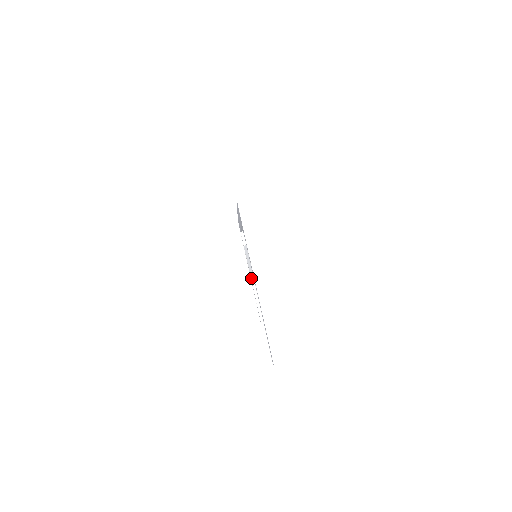
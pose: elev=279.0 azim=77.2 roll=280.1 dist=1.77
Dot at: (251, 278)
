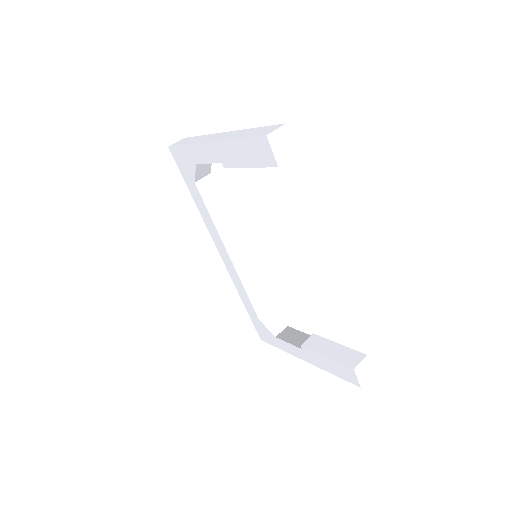
Dot at: (302, 346)
